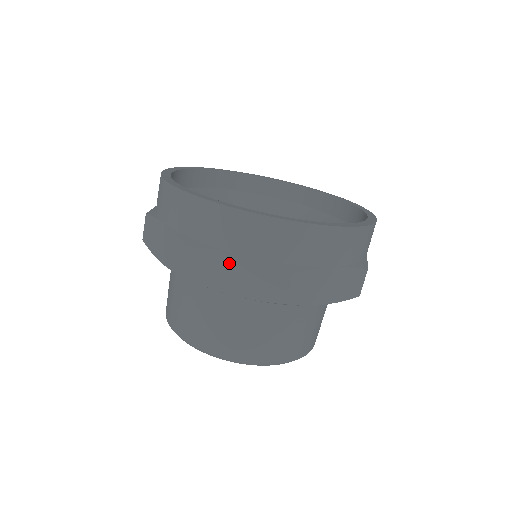
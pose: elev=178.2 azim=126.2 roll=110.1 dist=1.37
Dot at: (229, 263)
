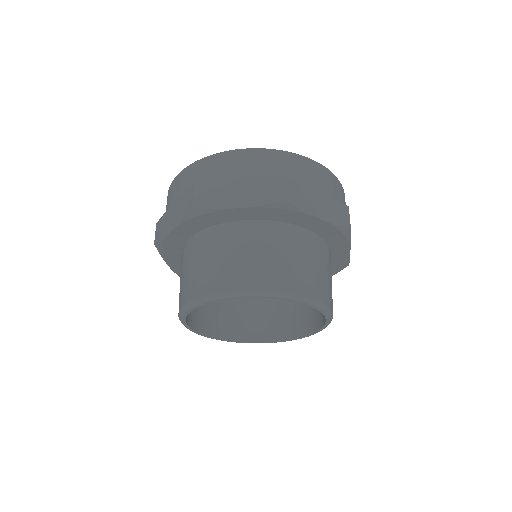
Dot at: (230, 186)
